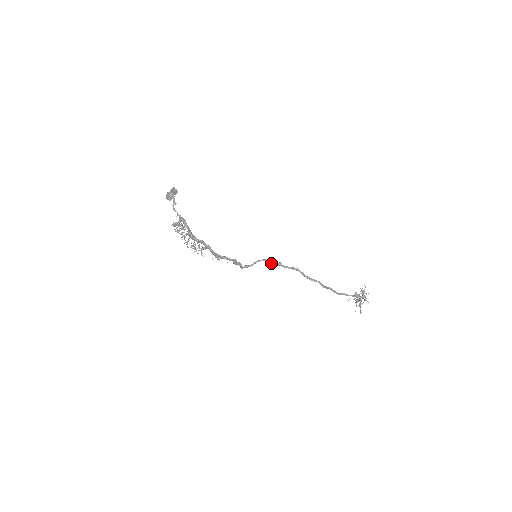
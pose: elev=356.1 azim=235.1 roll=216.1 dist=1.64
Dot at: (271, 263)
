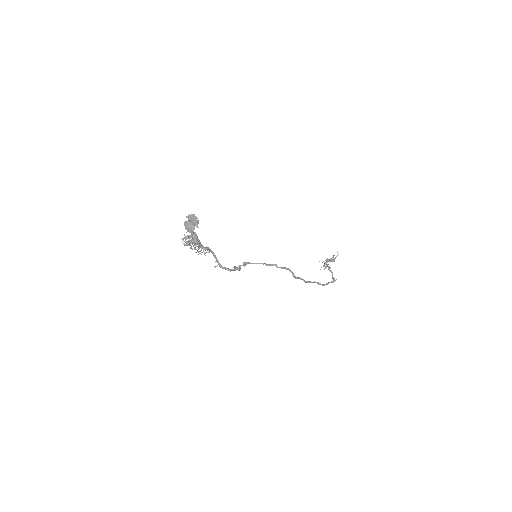
Dot at: (268, 265)
